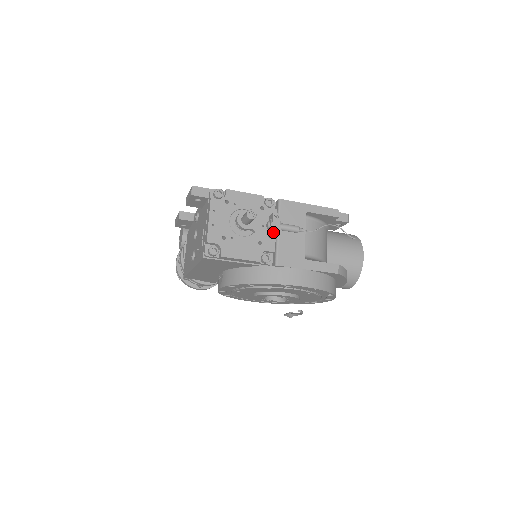
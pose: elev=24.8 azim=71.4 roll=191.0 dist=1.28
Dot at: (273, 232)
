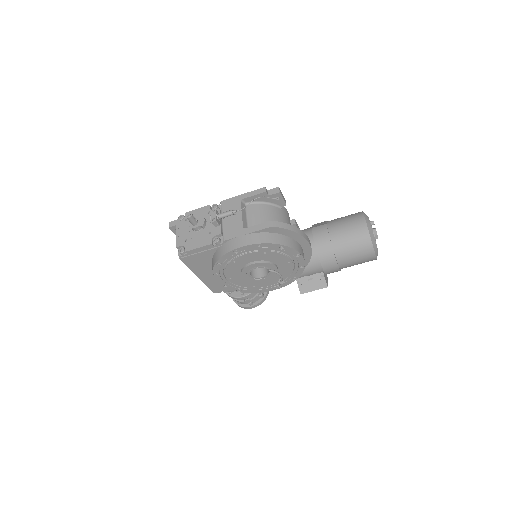
Dot at: (212, 221)
